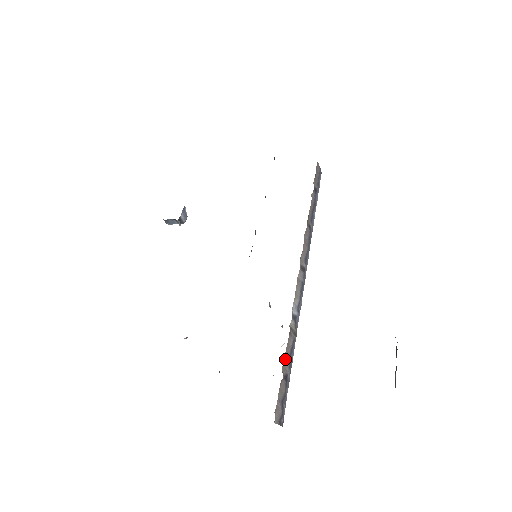
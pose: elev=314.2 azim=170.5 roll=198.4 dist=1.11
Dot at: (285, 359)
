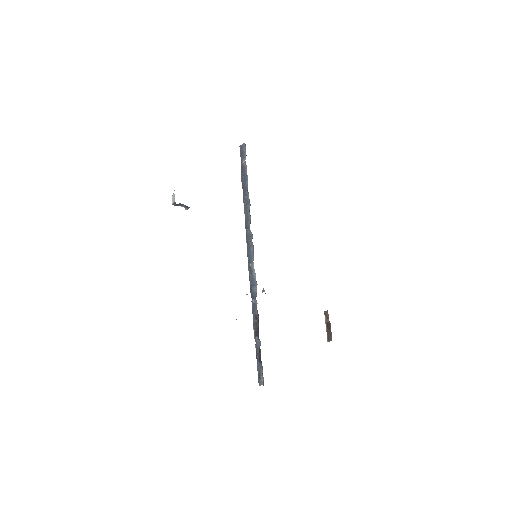
Dot at: occluded
